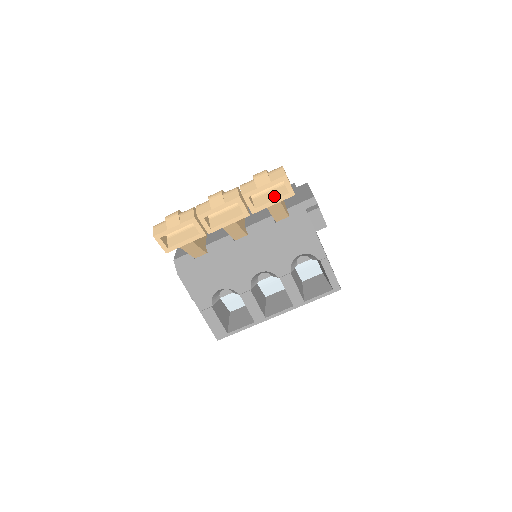
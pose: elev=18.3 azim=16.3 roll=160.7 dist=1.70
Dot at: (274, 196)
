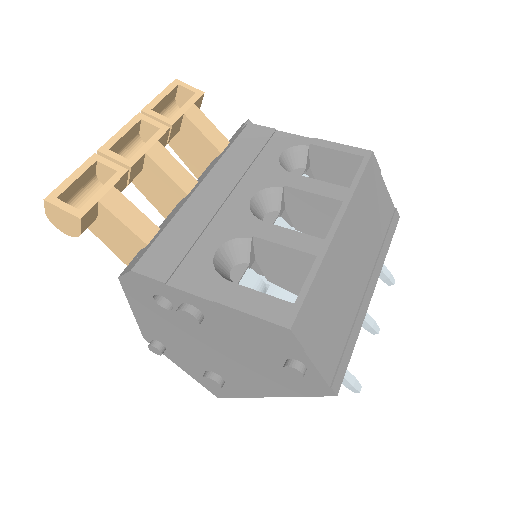
Dot at: occluded
